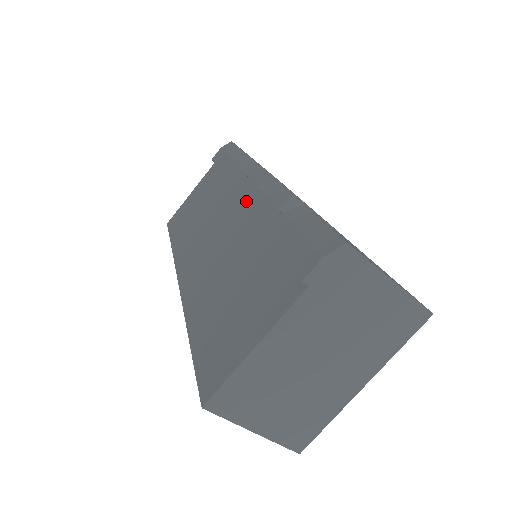
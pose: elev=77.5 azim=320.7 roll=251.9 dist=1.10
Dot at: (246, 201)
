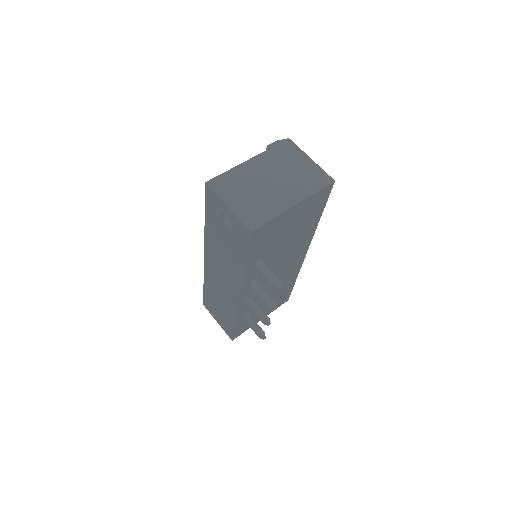
Dot at: occluded
